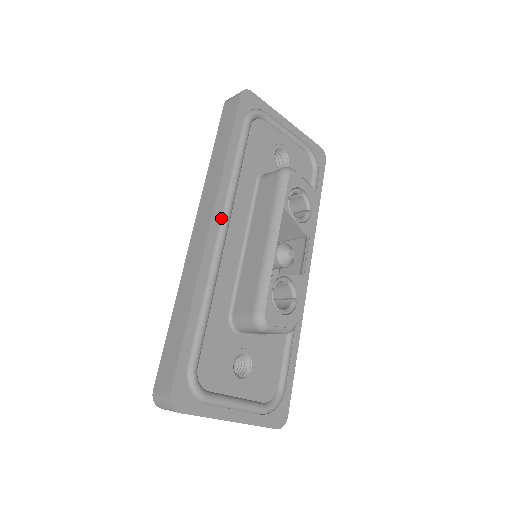
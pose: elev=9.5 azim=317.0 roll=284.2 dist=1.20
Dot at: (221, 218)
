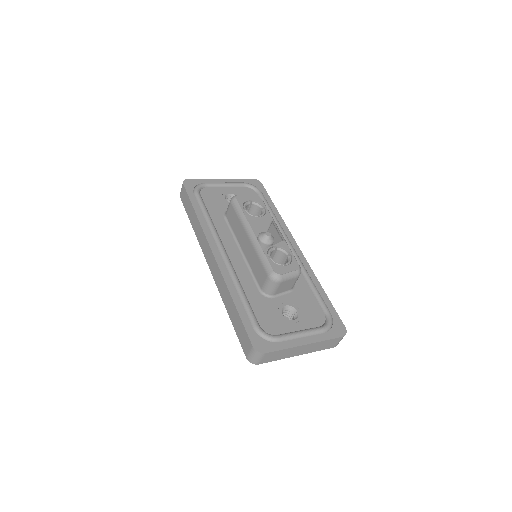
Dot at: (217, 247)
